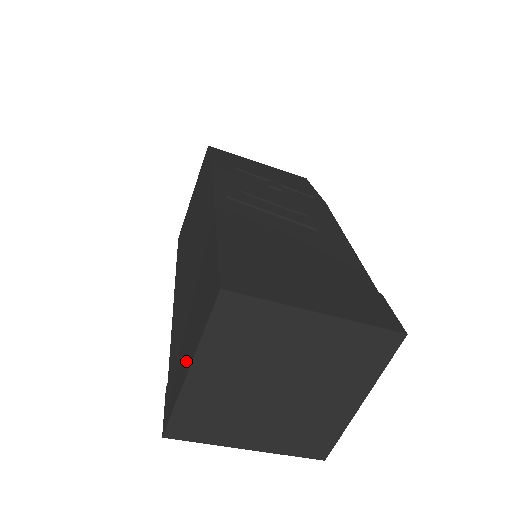
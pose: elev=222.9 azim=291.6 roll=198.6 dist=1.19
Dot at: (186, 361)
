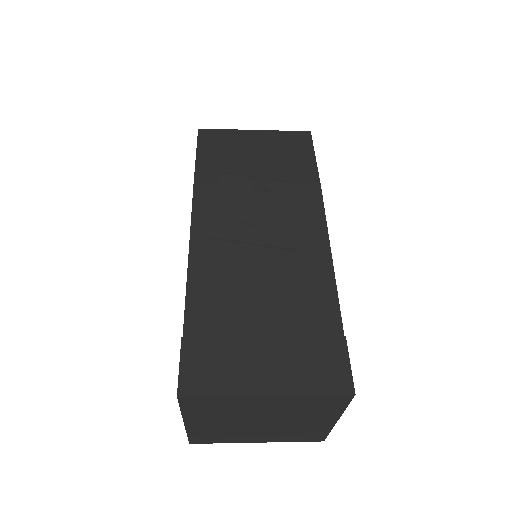
Dot at: occluded
